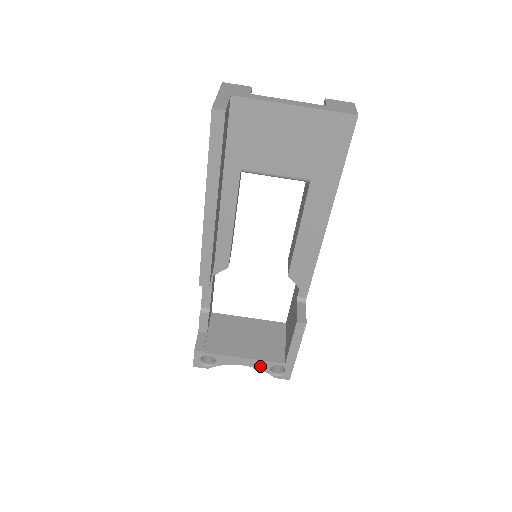
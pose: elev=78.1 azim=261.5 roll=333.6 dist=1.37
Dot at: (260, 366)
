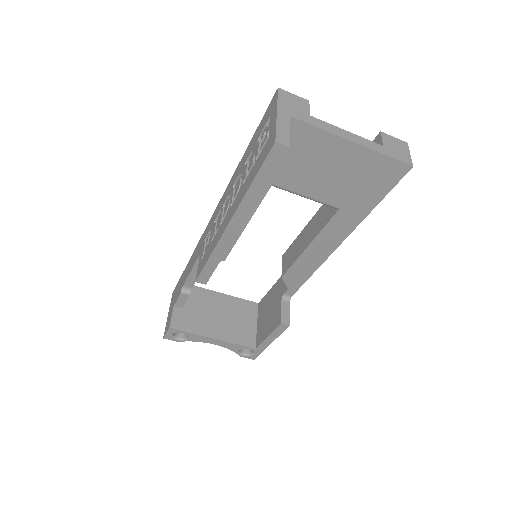
Dot at: (230, 347)
